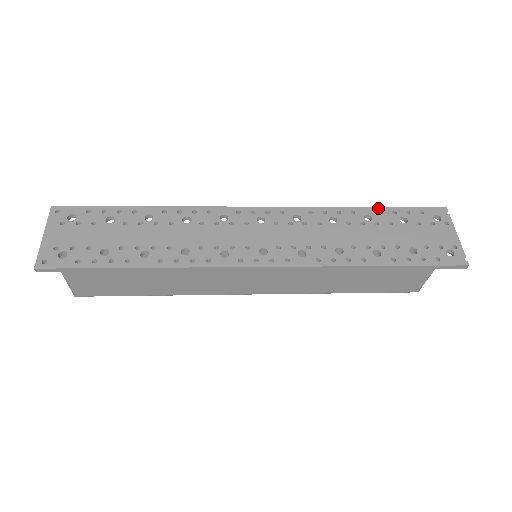
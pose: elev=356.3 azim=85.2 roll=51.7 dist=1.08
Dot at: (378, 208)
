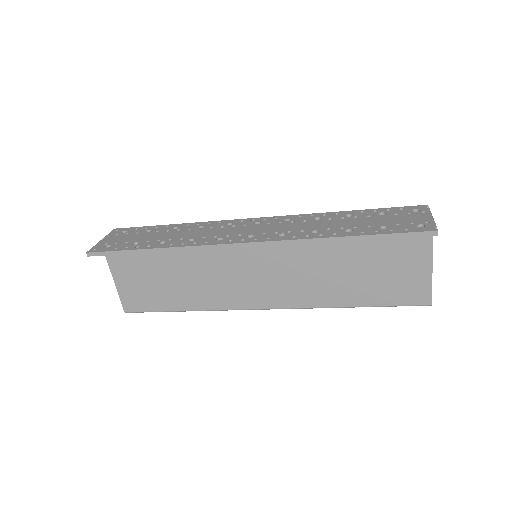
Dot at: (361, 210)
